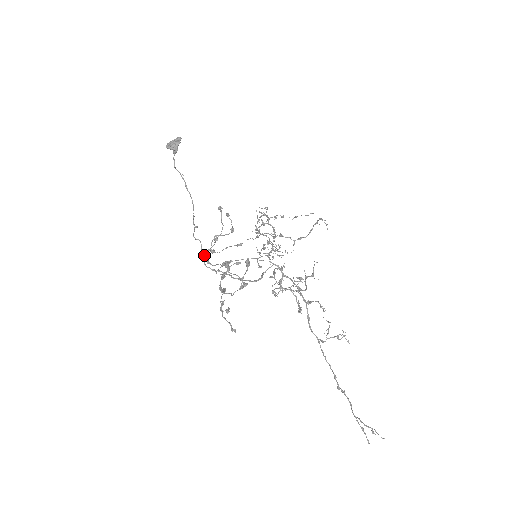
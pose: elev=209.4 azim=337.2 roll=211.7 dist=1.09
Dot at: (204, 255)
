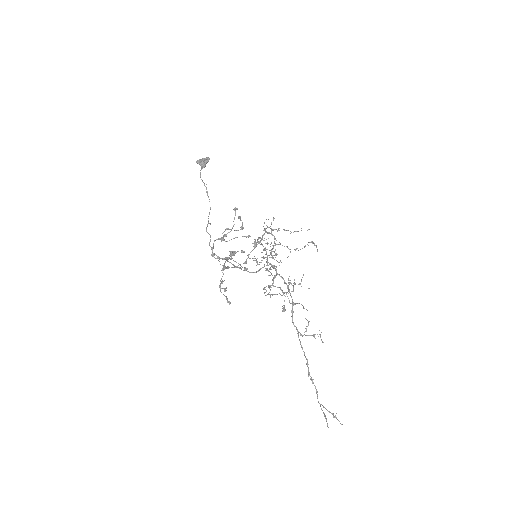
Dot at: occluded
